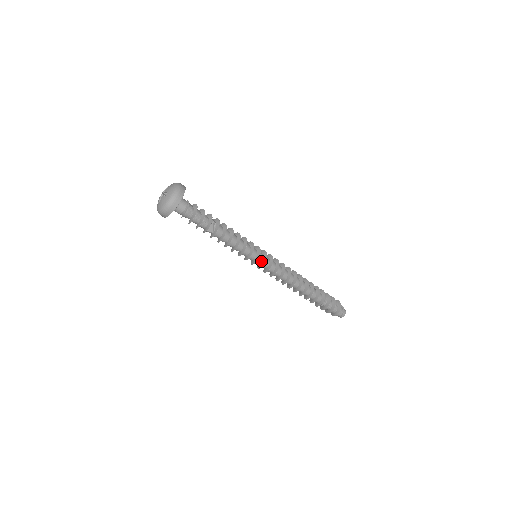
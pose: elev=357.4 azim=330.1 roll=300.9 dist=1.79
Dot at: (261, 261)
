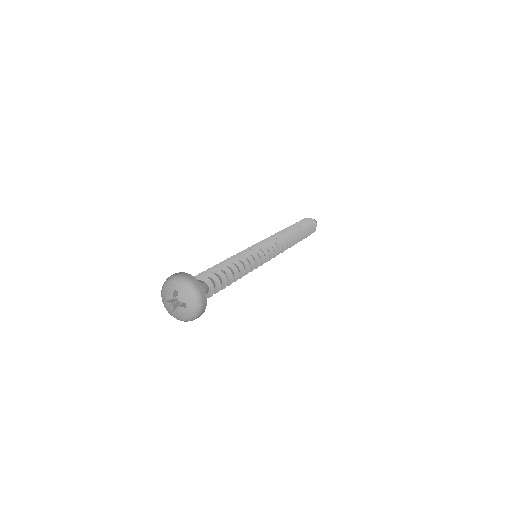
Dot at: occluded
